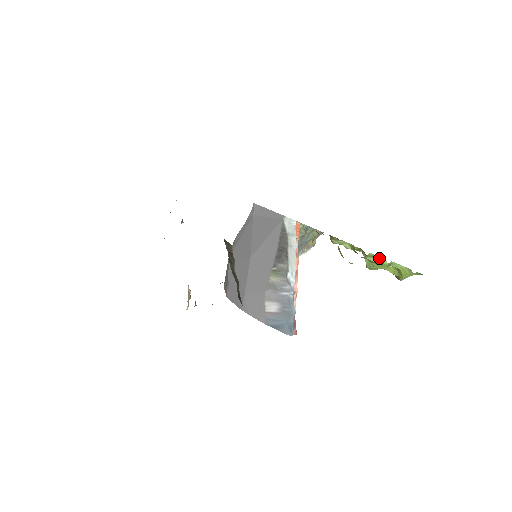
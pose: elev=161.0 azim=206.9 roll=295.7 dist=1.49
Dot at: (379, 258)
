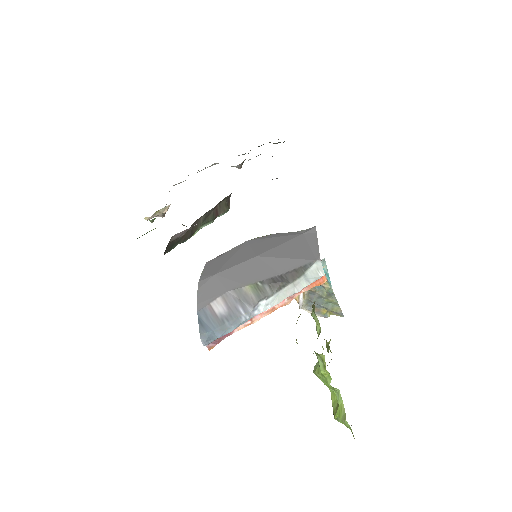
Dot at: occluded
